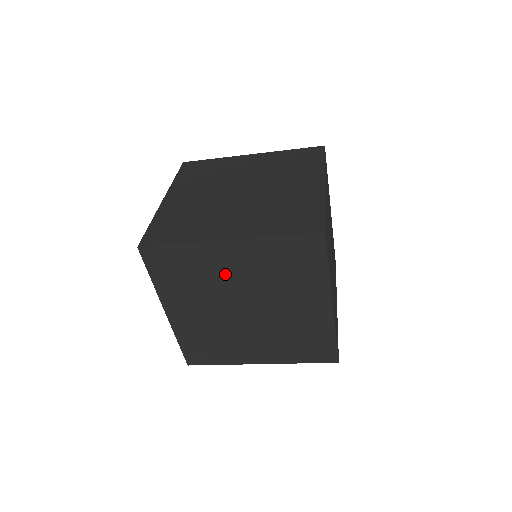
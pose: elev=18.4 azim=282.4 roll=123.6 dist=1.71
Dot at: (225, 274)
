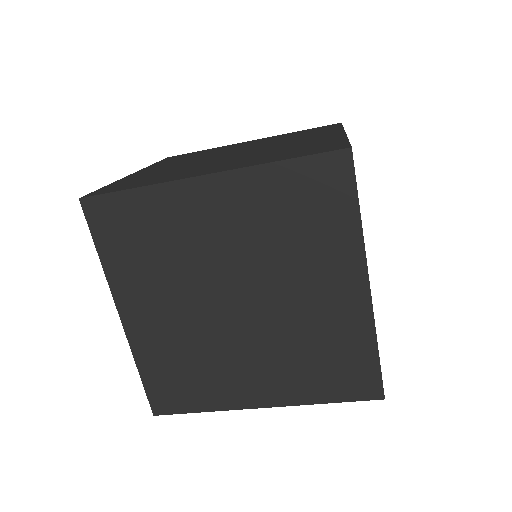
Dot at: (205, 238)
